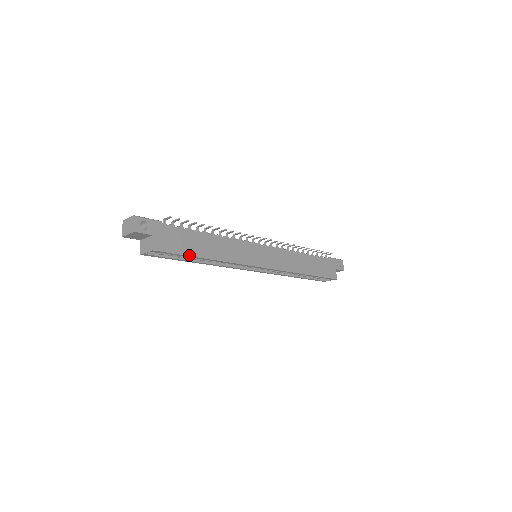
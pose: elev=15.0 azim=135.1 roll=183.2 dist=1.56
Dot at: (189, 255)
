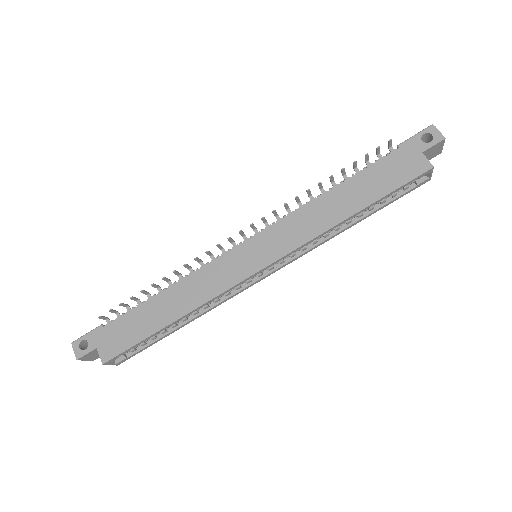
Dot at: (146, 337)
